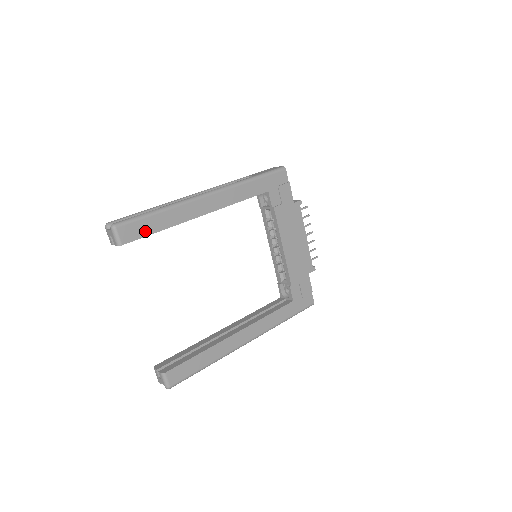
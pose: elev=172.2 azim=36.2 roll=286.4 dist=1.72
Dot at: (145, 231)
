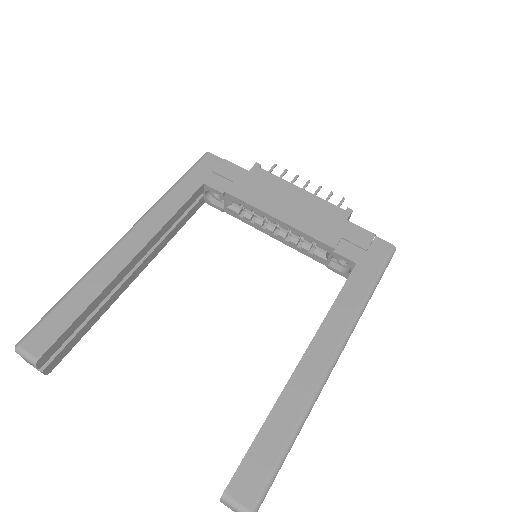
Dot at: (62, 324)
